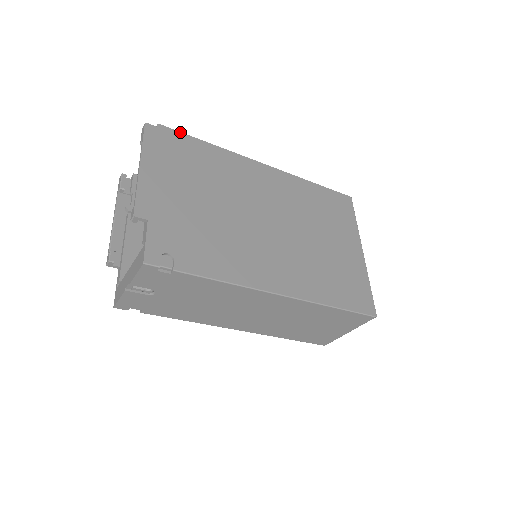
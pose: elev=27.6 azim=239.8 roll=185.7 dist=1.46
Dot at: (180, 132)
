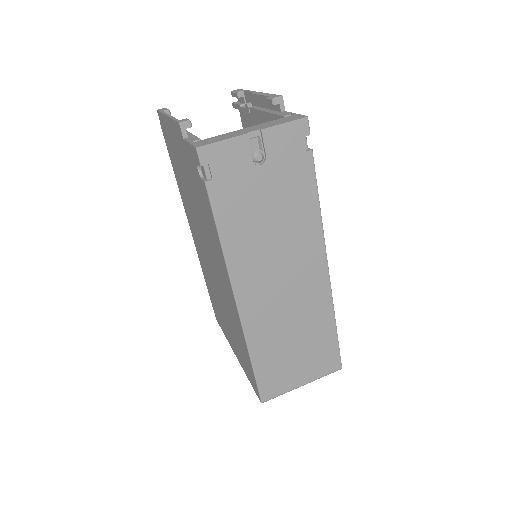
Dot at: occluded
